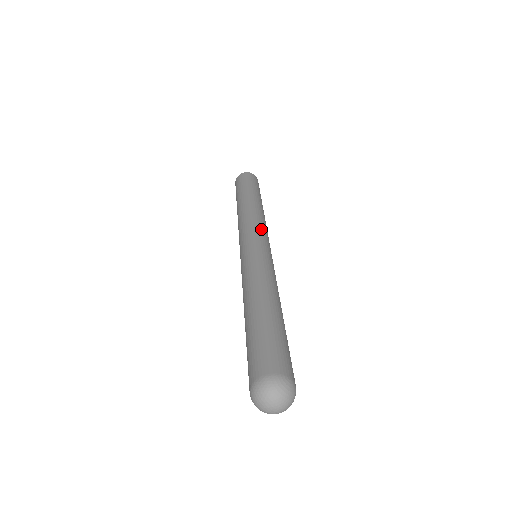
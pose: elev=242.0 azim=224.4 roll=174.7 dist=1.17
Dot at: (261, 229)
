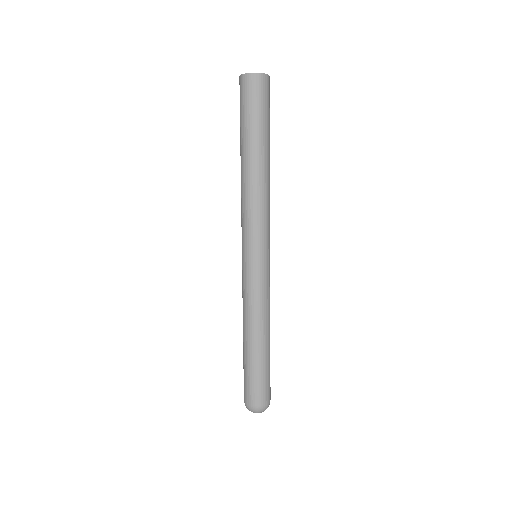
Dot at: (269, 229)
